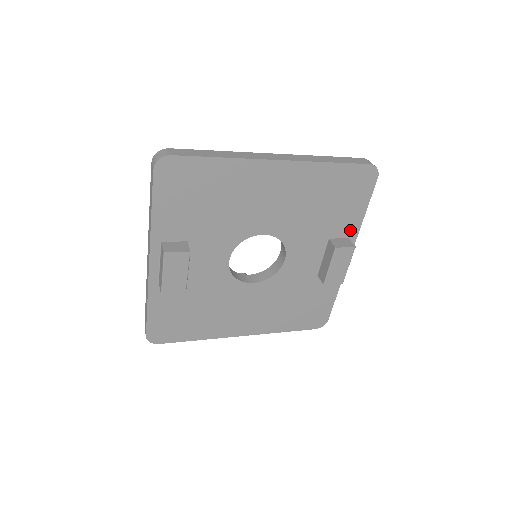
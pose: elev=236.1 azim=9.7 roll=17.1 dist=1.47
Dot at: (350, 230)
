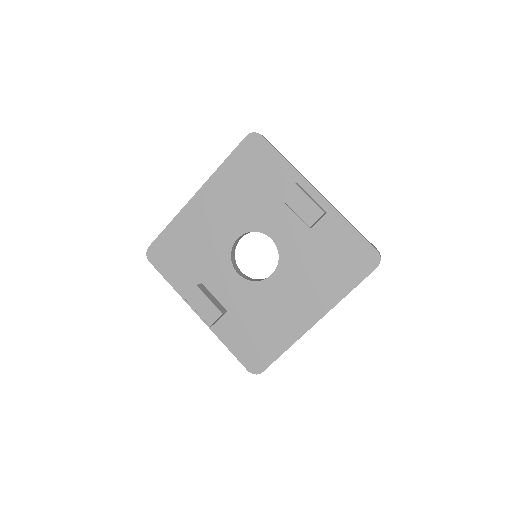
Dot at: (291, 178)
